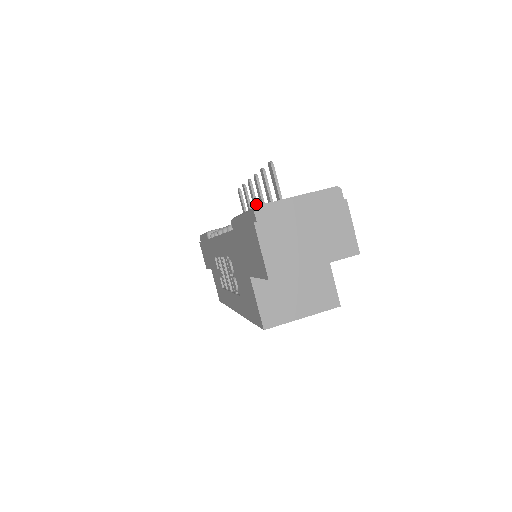
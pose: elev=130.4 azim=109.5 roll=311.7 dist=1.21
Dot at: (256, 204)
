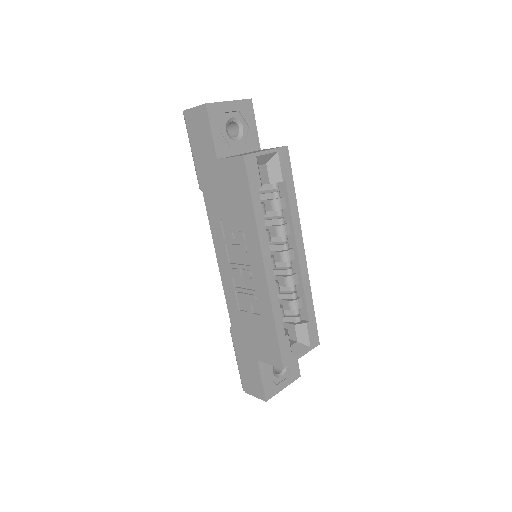
Dot at: occluded
